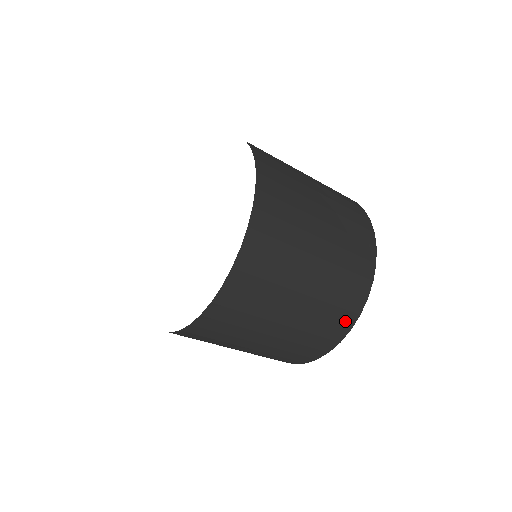
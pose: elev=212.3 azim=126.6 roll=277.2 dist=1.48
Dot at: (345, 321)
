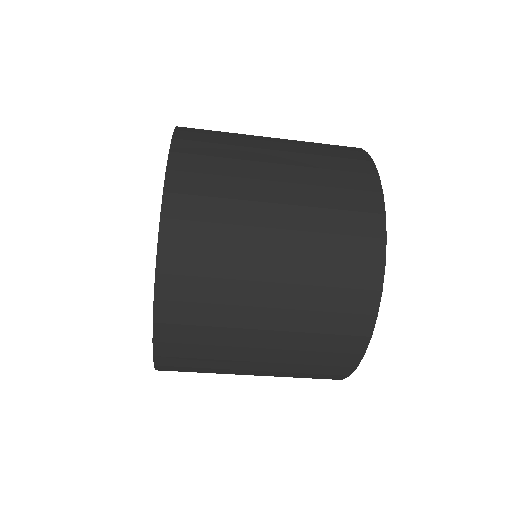
Dot at: (330, 377)
